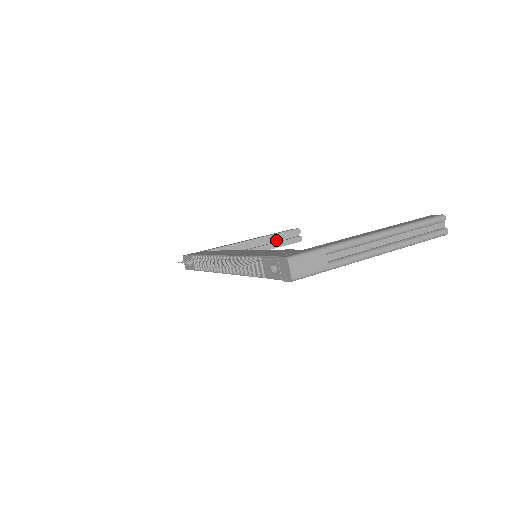
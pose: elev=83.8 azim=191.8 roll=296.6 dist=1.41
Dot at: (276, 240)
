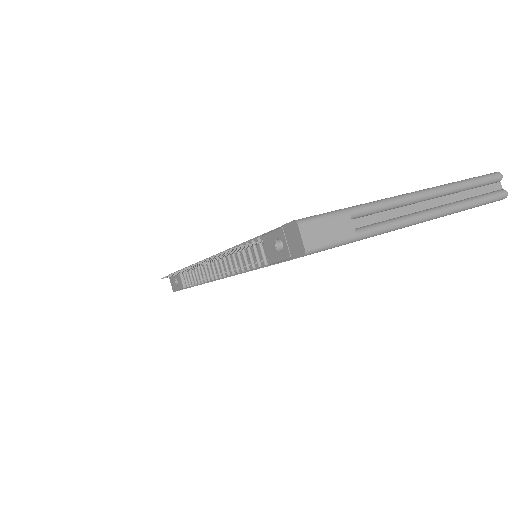
Dot at: occluded
